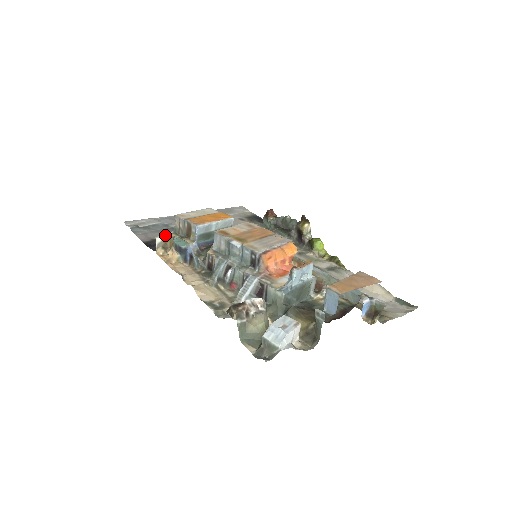
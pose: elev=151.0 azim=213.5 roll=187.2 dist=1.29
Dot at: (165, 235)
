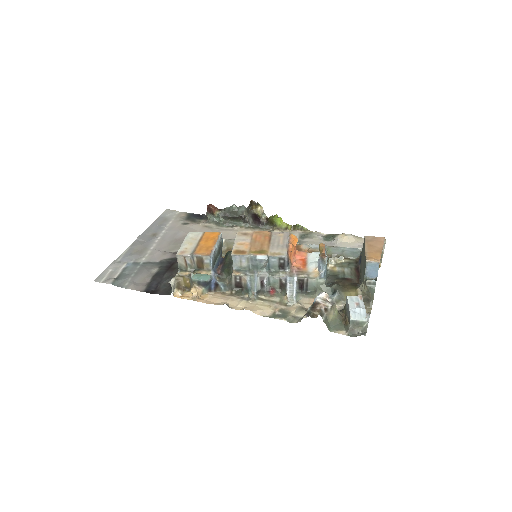
Dot at: (175, 277)
